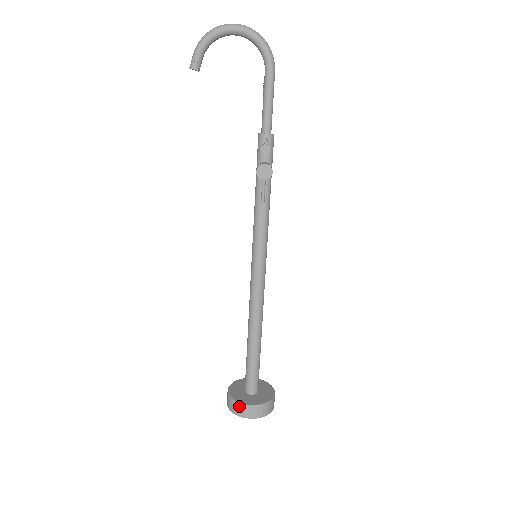
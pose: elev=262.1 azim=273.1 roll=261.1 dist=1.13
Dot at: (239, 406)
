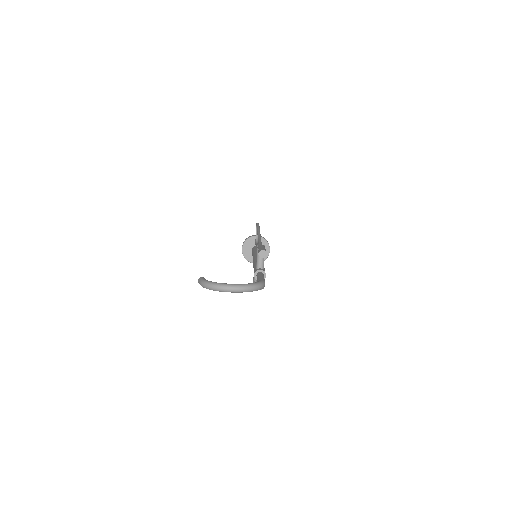
Dot at: occluded
